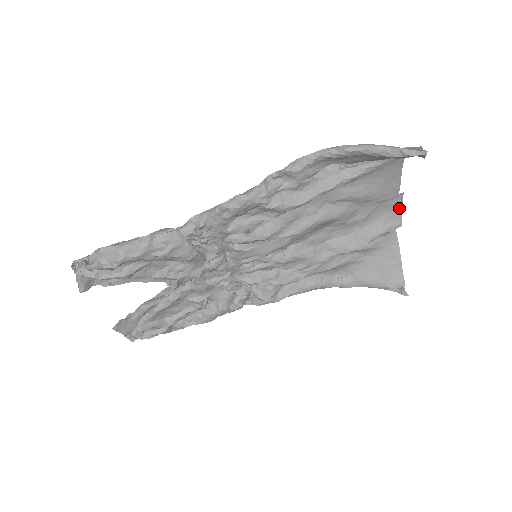
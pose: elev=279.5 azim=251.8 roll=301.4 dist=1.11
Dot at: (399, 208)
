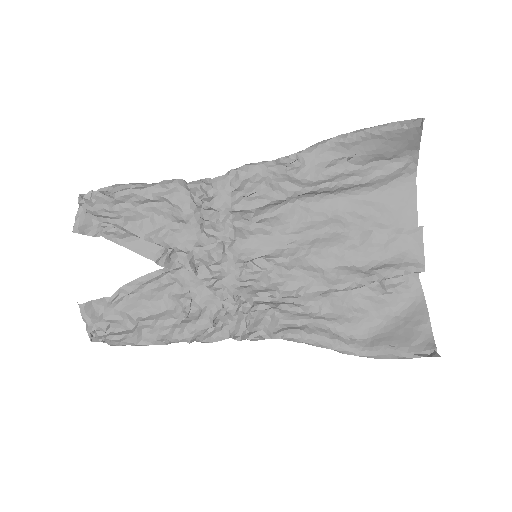
Dot at: (420, 248)
